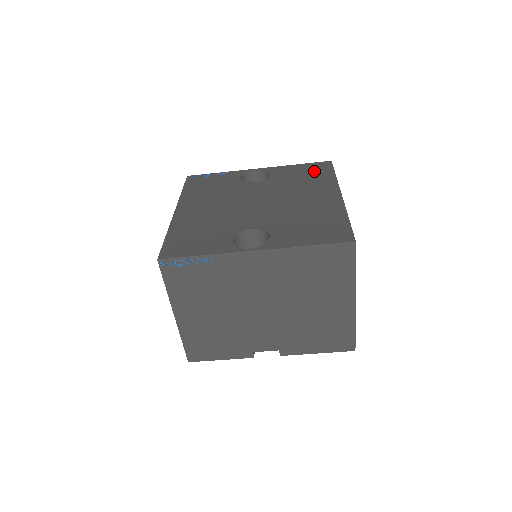
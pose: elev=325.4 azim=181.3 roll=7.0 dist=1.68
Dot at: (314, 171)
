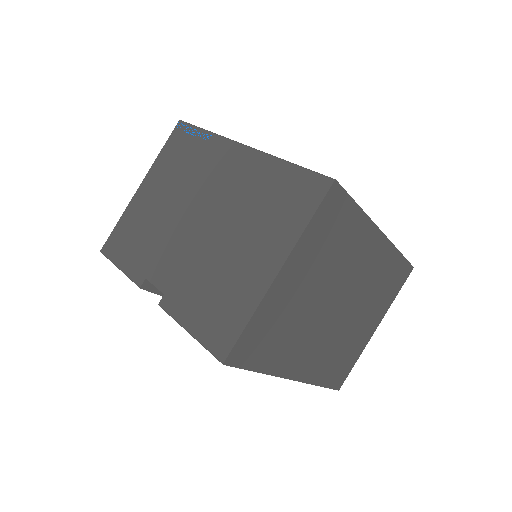
Dot at: occluded
